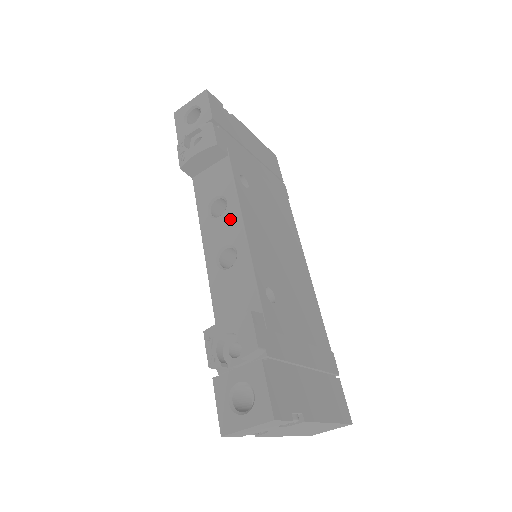
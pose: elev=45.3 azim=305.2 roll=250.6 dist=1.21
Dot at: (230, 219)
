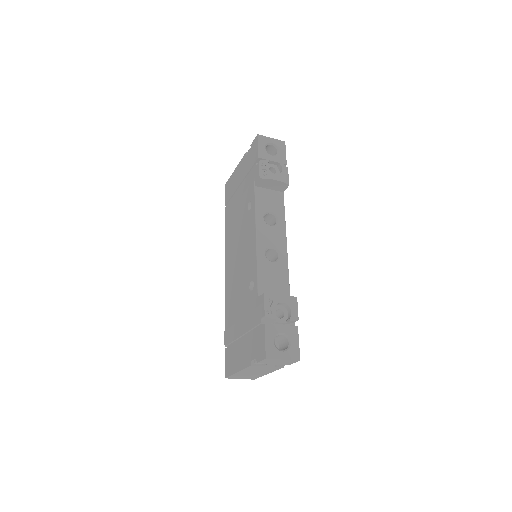
Dot at: (279, 233)
